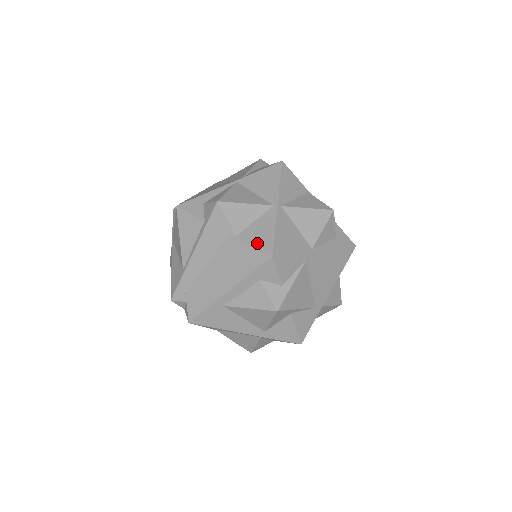
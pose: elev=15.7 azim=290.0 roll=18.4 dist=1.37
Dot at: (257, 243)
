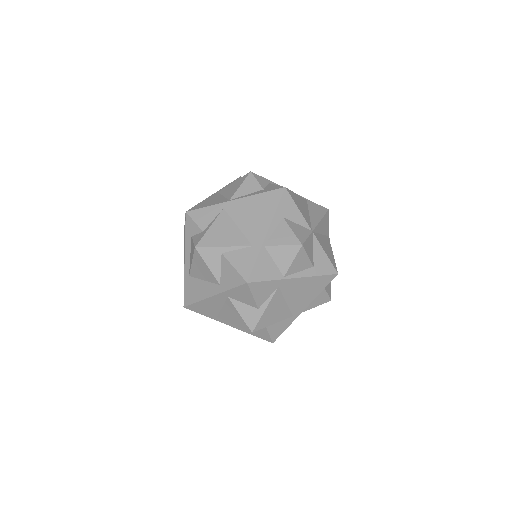
Dot at: occluded
